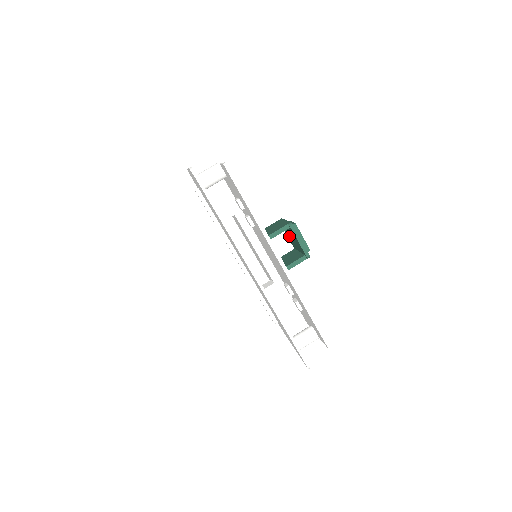
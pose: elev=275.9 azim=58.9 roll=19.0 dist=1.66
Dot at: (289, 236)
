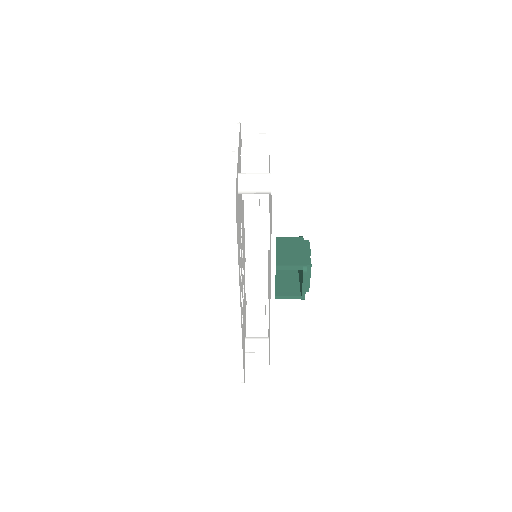
Dot at: occluded
